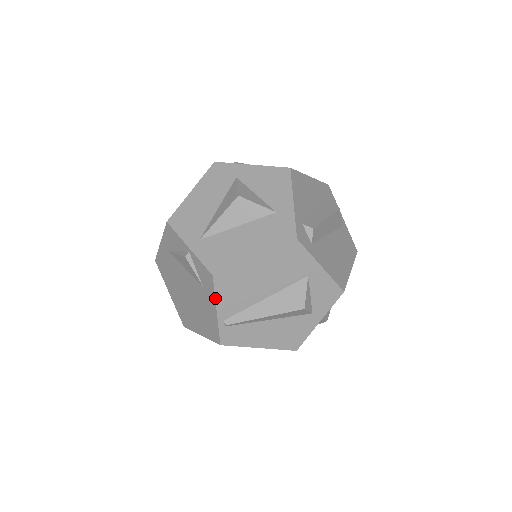
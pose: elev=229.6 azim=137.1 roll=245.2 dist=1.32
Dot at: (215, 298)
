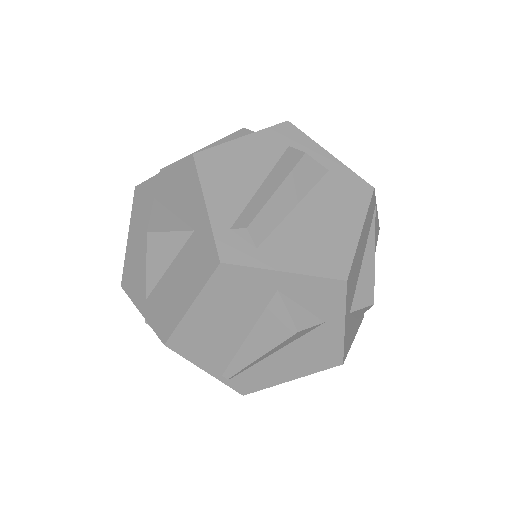
Dot at: occluded
